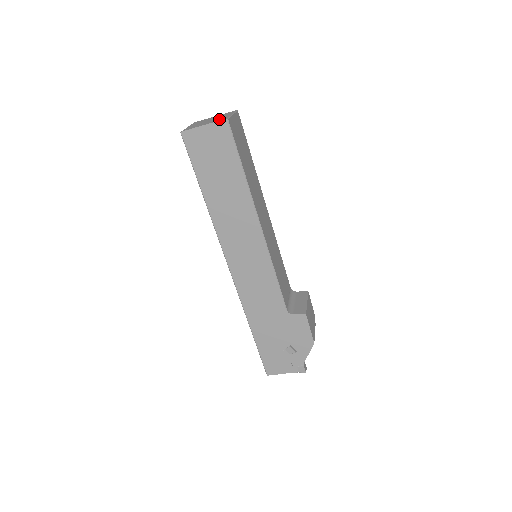
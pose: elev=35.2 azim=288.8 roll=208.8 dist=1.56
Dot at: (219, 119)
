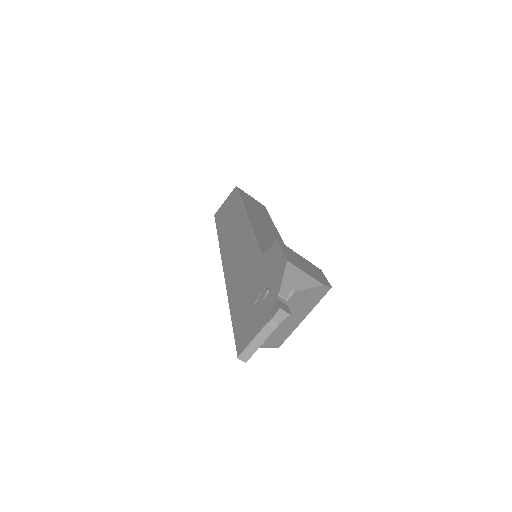
Dot at: occluded
